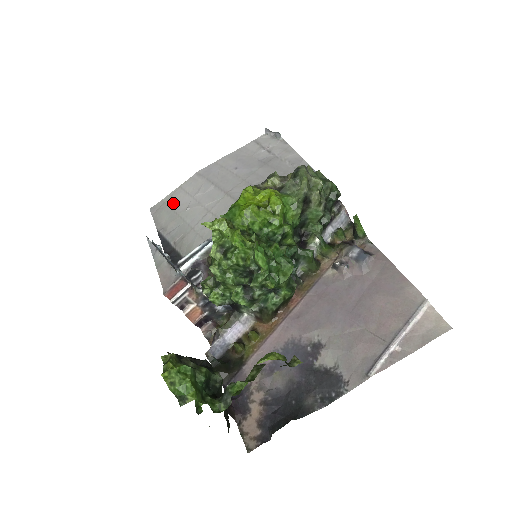
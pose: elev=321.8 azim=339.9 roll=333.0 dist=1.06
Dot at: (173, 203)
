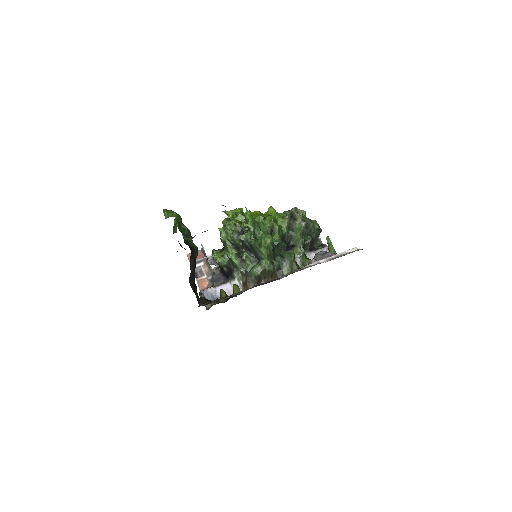
Dot at: occluded
